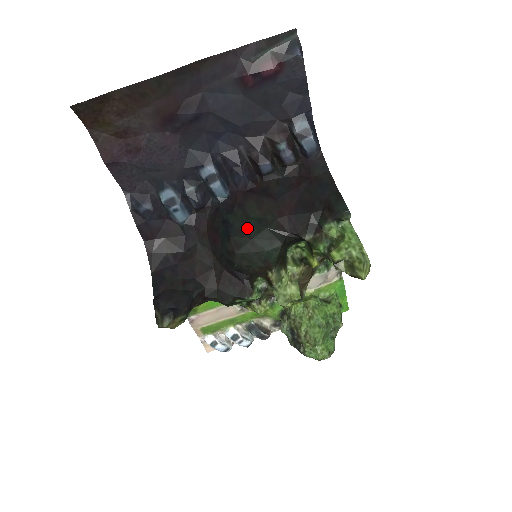
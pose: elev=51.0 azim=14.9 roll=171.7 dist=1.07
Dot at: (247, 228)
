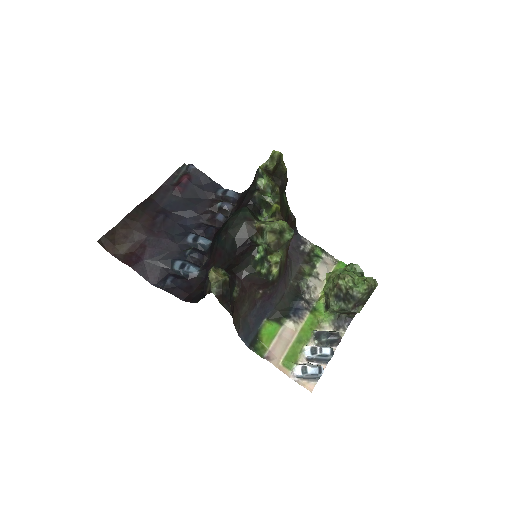
Dot at: occluded
